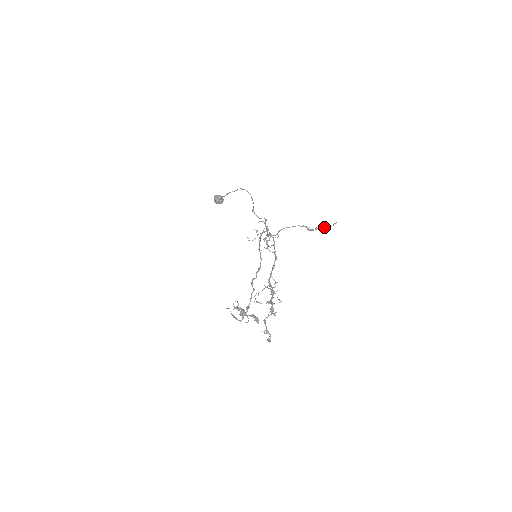
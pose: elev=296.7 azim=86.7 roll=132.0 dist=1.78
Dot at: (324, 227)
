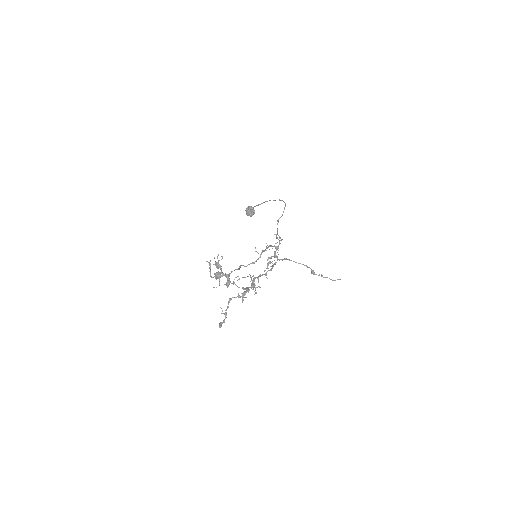
Dot at: (327, 277)
